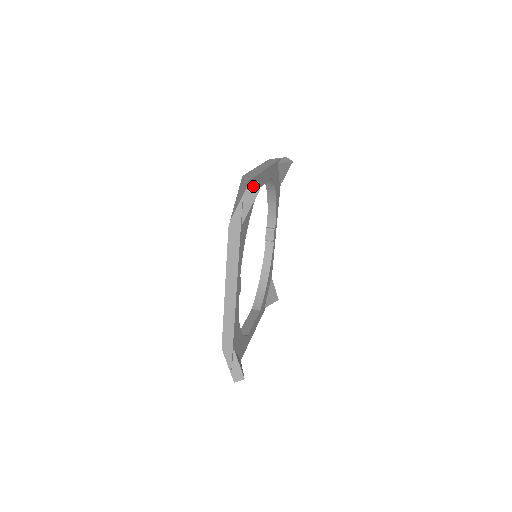
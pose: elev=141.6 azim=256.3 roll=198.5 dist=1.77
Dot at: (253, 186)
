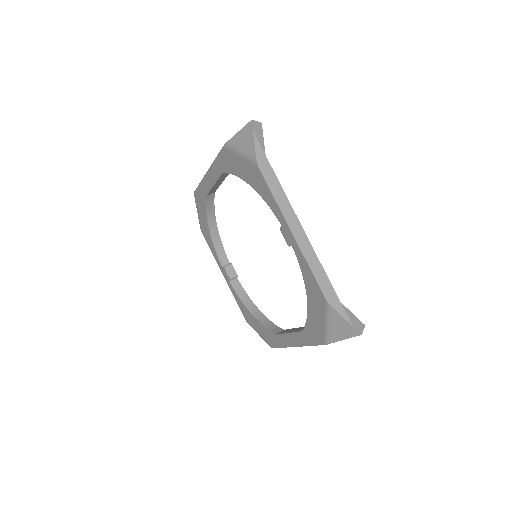
Dot at: occluded
